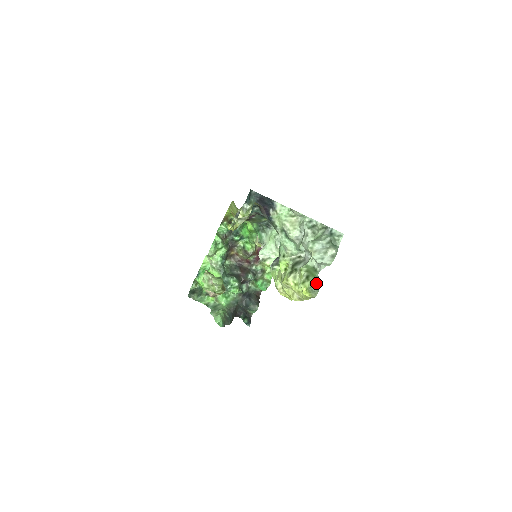
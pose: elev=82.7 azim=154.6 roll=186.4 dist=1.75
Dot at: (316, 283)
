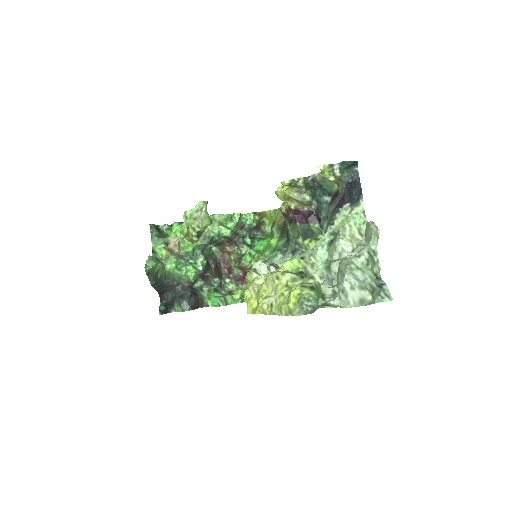
Dot at: (313, 304)
